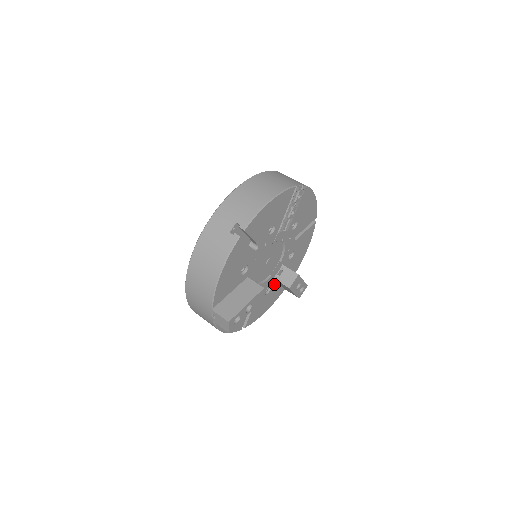
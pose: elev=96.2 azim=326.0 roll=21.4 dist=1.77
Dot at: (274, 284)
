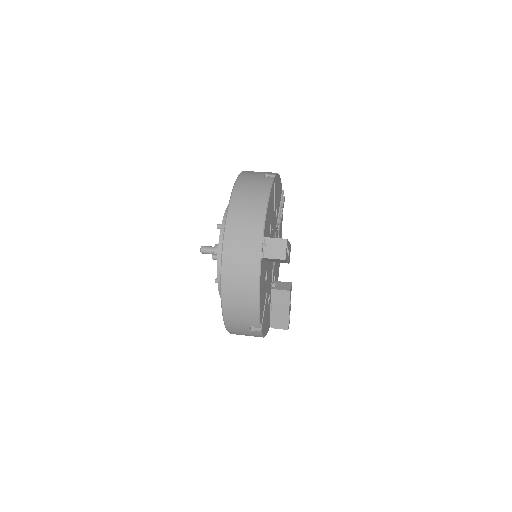
Dot at: occluded
